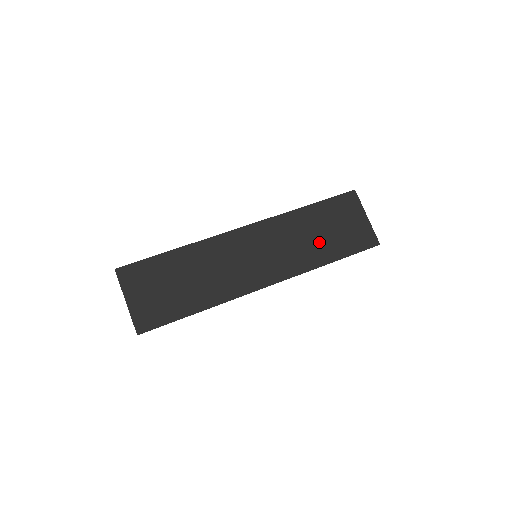
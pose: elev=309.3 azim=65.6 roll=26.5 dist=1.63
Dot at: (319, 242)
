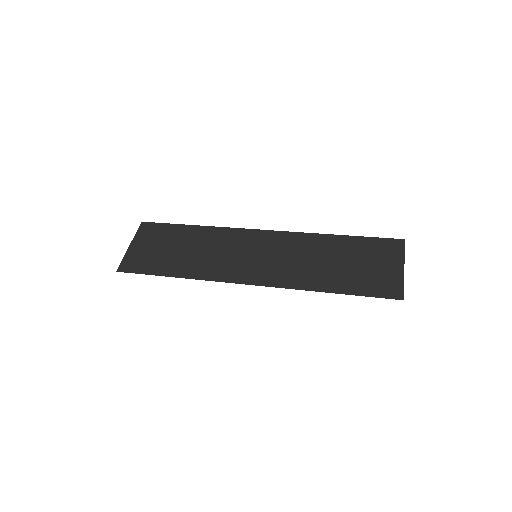
Dot at: (329, 269)
